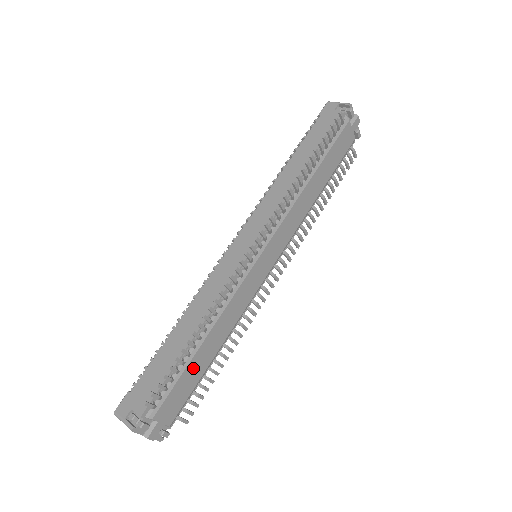
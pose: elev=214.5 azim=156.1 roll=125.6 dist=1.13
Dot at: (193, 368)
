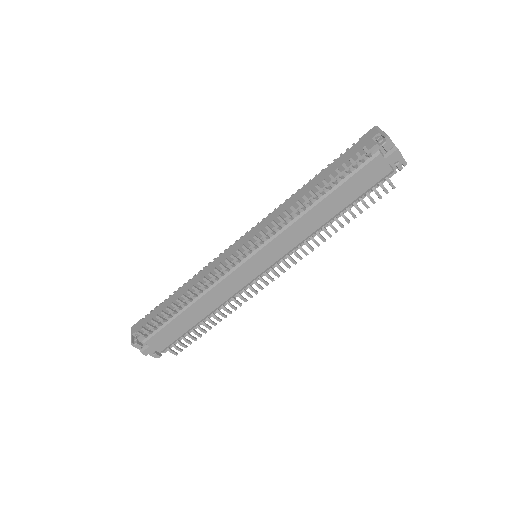
Dot at: (180, 322)
